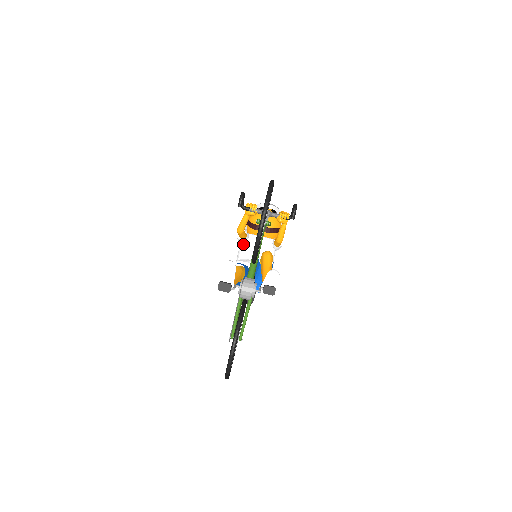
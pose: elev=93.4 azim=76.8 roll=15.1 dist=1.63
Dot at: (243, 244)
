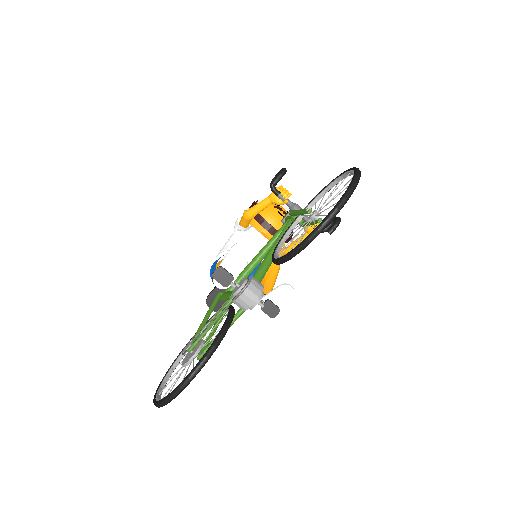
Dot at: (239, 234)
